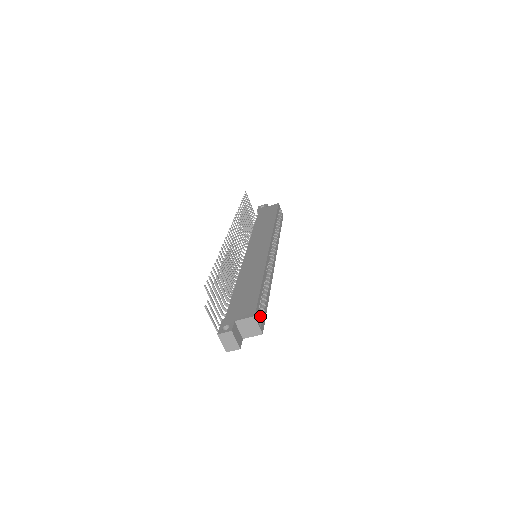
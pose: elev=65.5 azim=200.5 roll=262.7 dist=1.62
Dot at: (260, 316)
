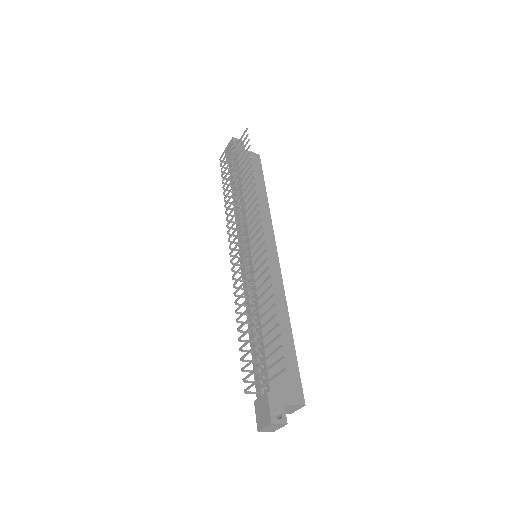
Dot at: occluded
